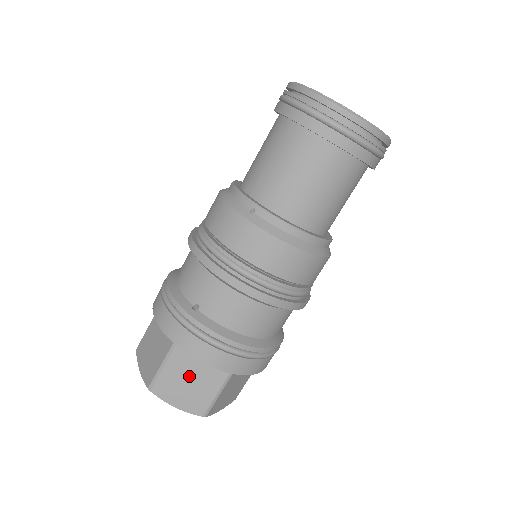
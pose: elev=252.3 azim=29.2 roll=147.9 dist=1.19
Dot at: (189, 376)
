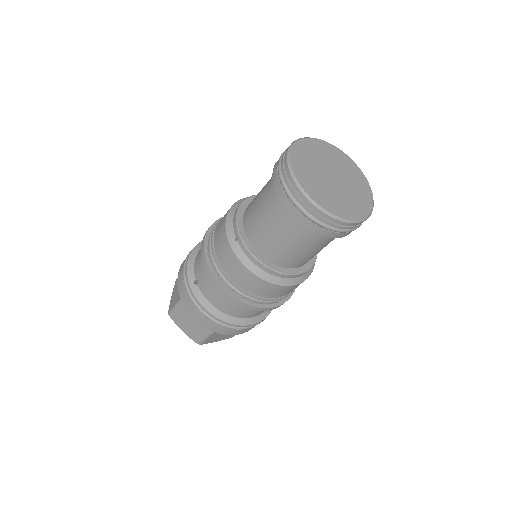
Dot at: (191, 318)
